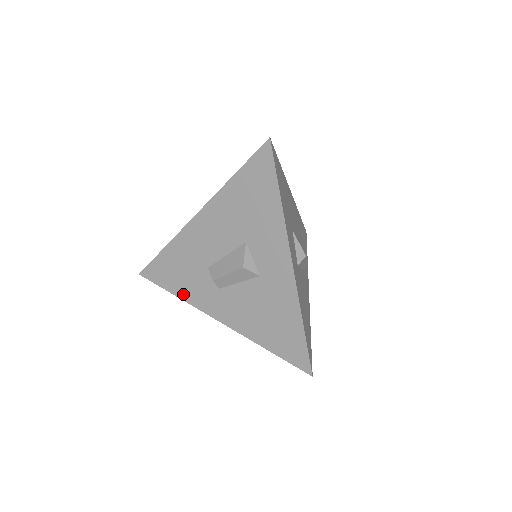
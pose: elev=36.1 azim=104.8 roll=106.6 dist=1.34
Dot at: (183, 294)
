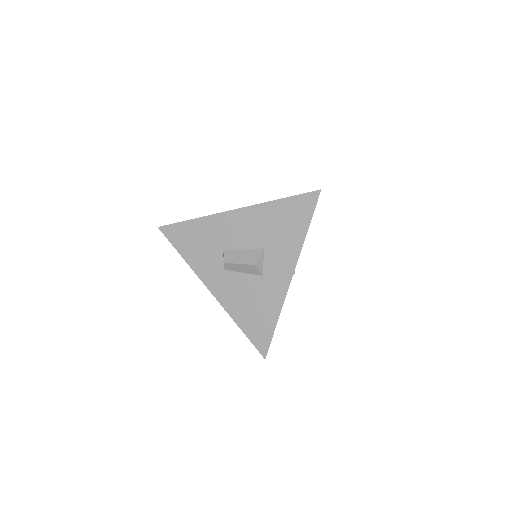
Dot at: (190, 260)
